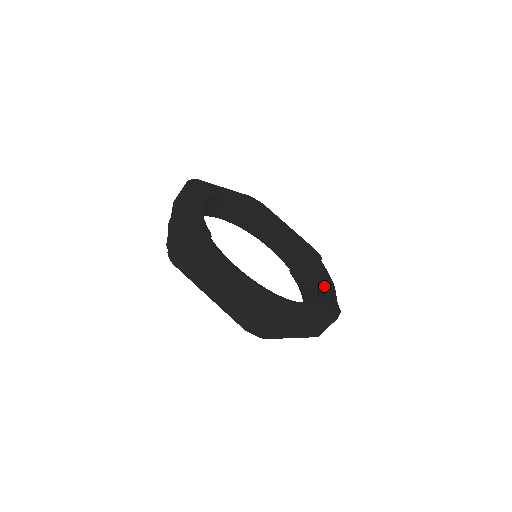
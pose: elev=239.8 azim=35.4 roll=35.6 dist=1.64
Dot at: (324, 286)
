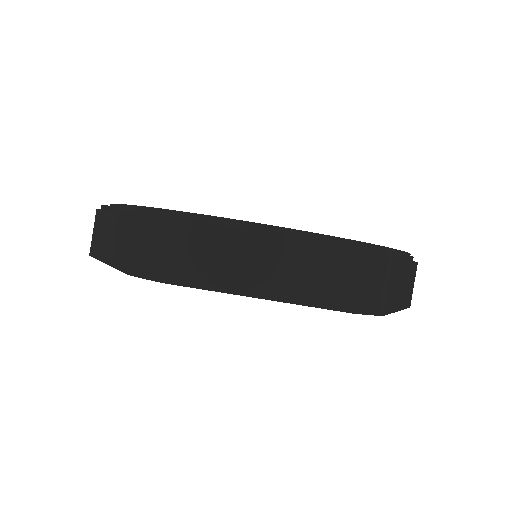
Dot at: occluded
